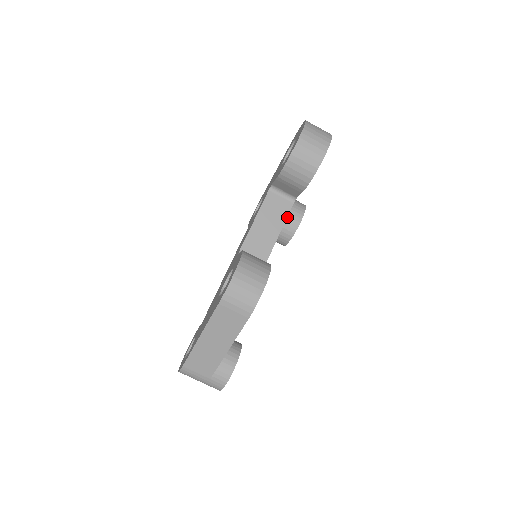
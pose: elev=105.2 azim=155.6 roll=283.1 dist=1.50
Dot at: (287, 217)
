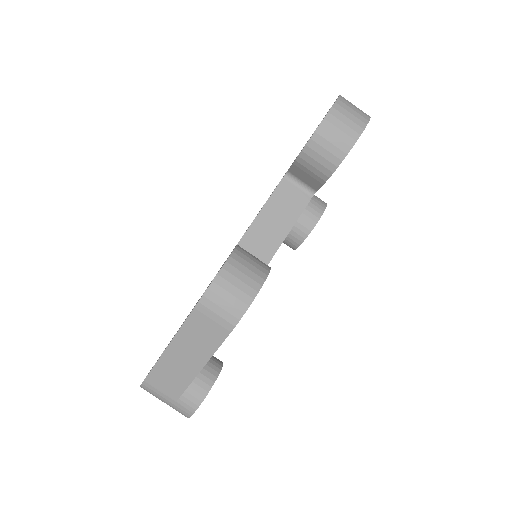
Dot at: (301, 214)
